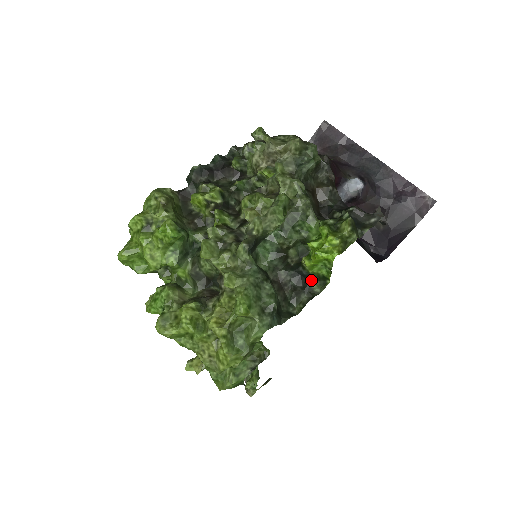
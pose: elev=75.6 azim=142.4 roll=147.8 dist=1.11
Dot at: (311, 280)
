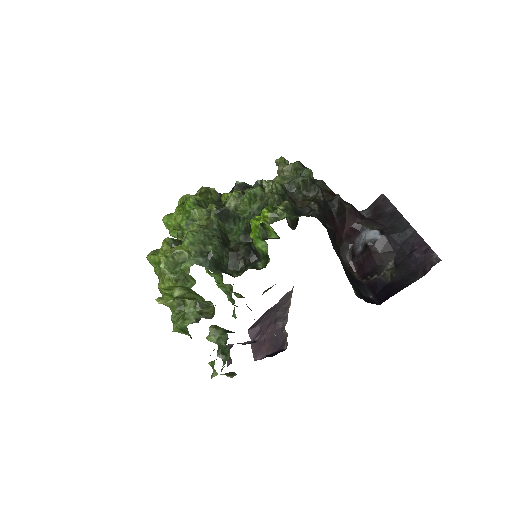
Dot at: (259, 257)
